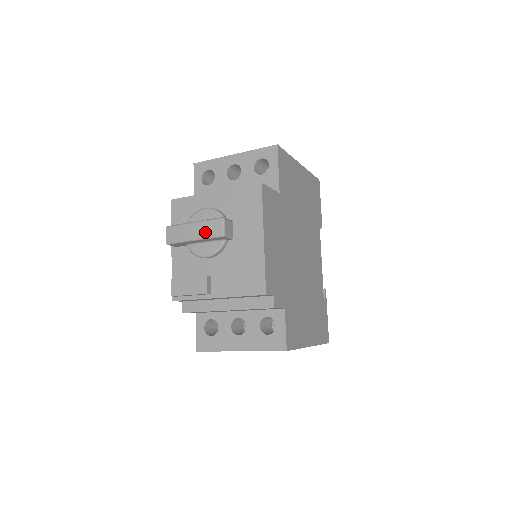
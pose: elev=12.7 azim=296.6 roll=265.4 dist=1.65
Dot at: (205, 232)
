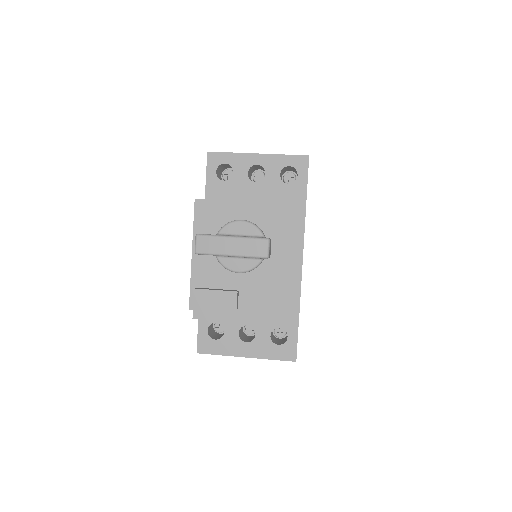
Dot at: (247, 250)
